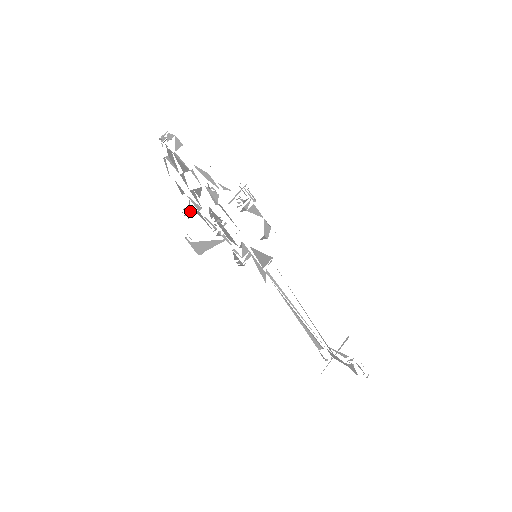
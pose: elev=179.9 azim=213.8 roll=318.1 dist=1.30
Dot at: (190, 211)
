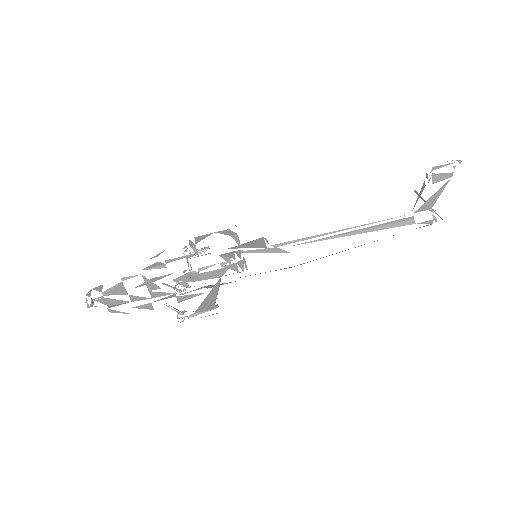
Dot at: (181, 313)
